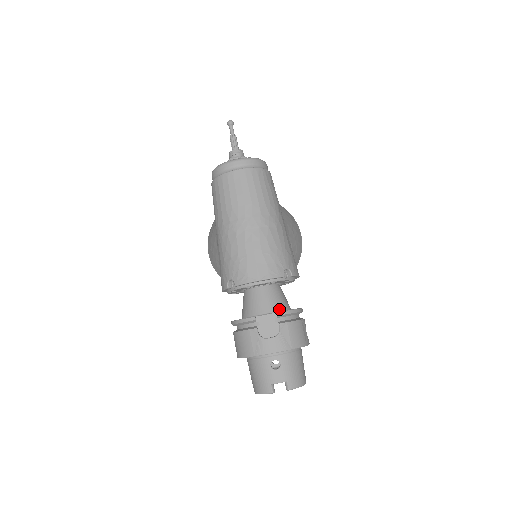
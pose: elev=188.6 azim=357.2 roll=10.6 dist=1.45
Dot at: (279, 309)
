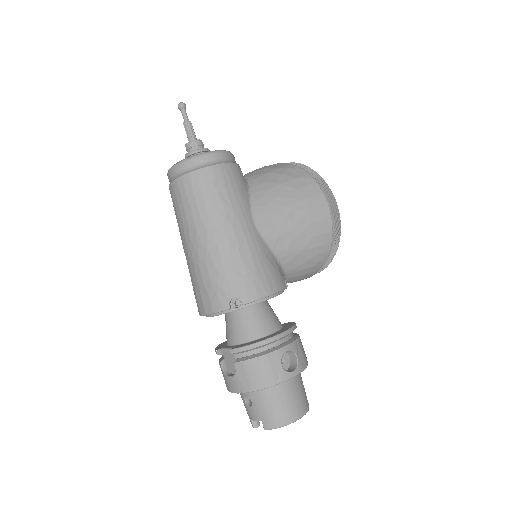
Dot at: (244, 340)
